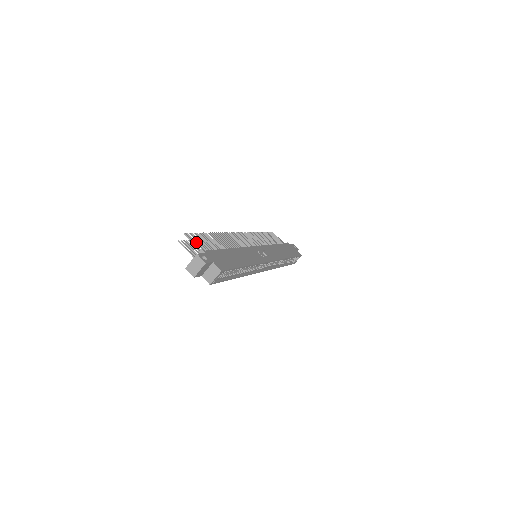
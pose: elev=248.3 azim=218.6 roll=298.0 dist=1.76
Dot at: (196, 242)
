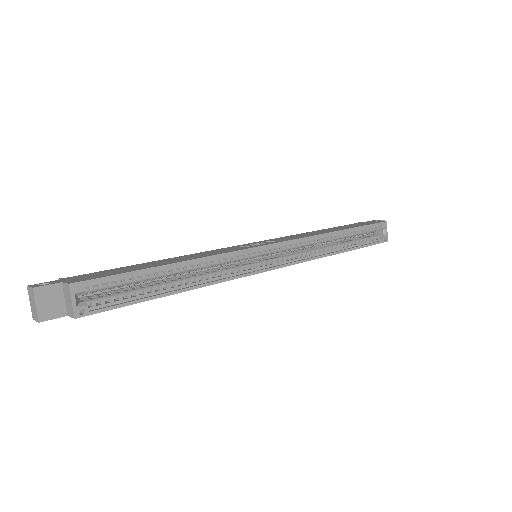
Dot at: occluded
